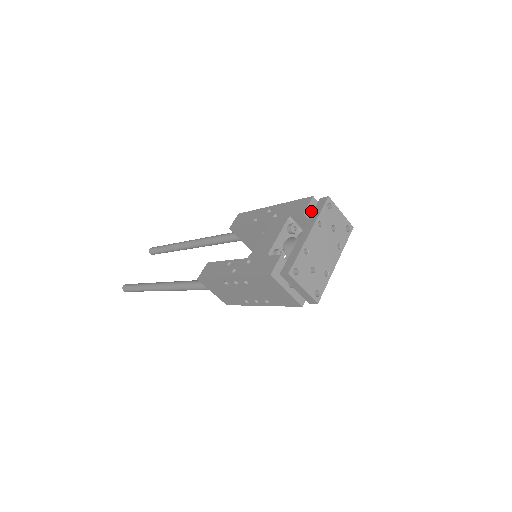
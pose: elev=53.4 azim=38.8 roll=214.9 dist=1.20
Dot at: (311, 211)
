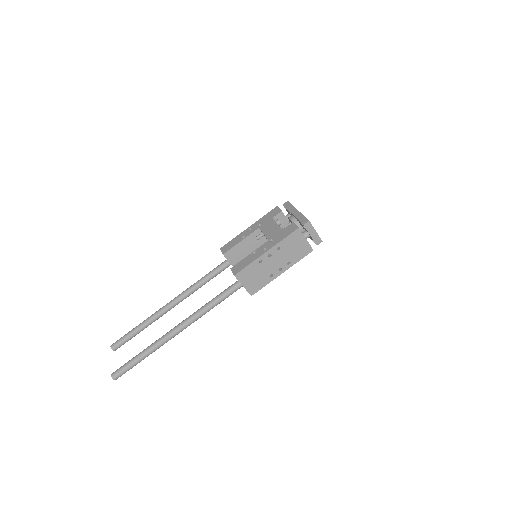
Dot at: occluded
